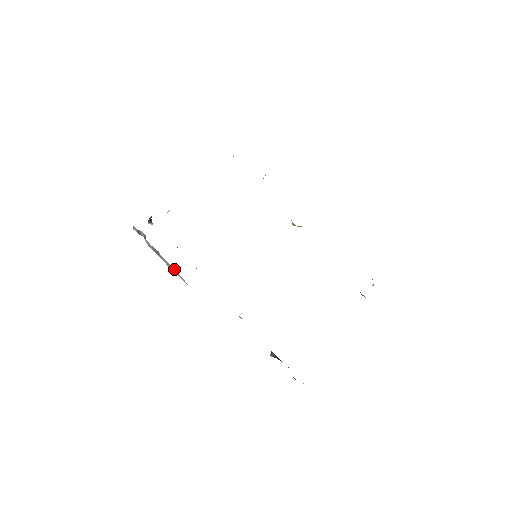
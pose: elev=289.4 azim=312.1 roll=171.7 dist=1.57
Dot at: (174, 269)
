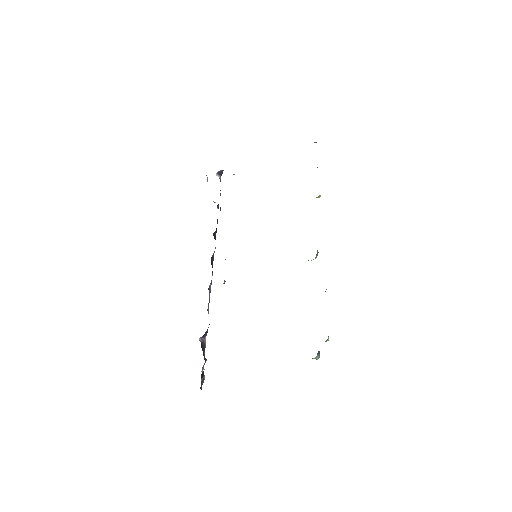
Dot at: occluded
